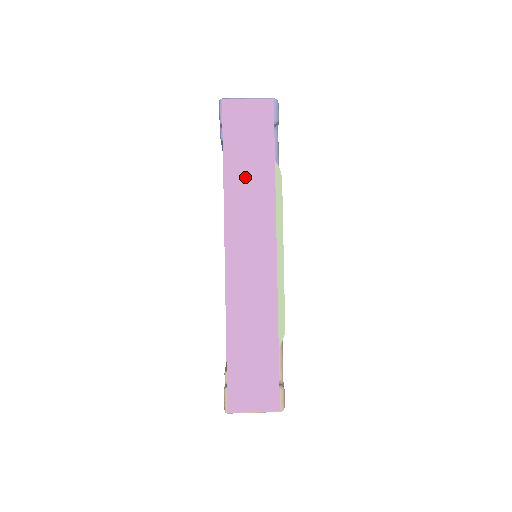
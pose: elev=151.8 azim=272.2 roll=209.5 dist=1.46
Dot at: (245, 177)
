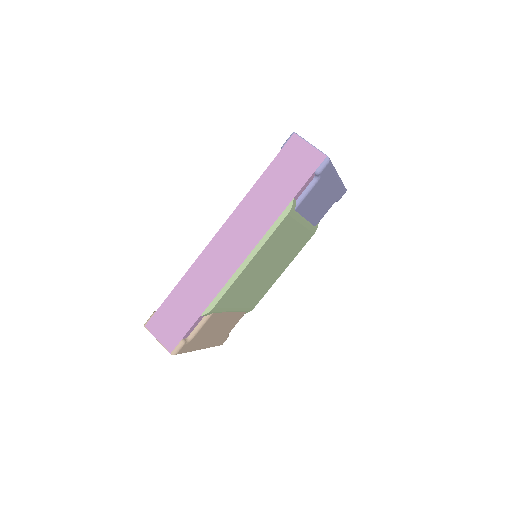
Dot at: (267, 194)
